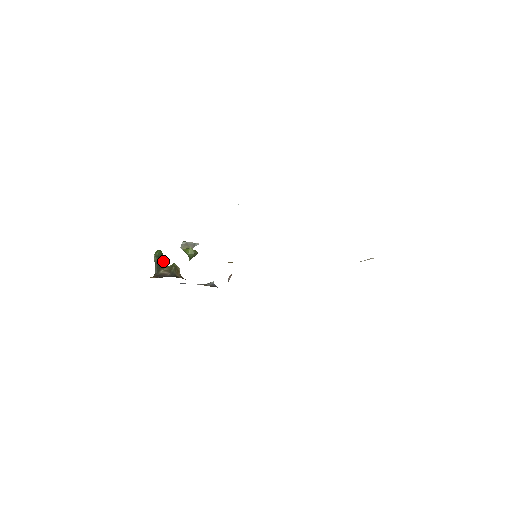
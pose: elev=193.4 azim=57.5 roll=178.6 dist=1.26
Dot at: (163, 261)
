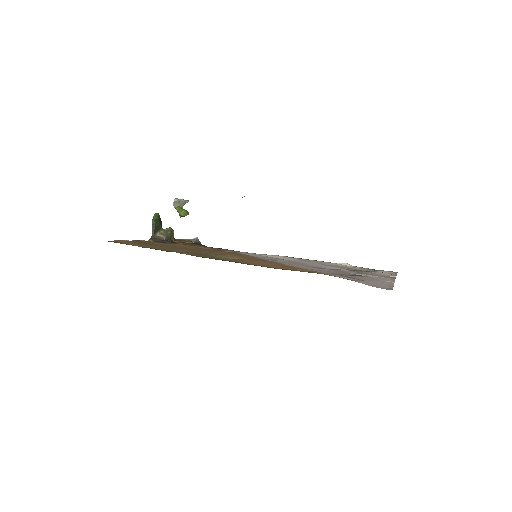
Dot at: (160, 224)
